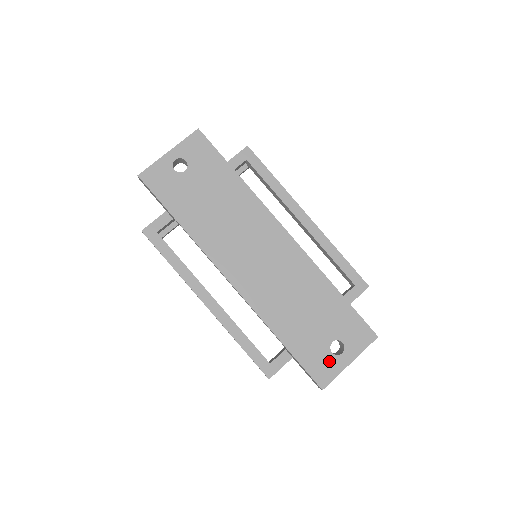
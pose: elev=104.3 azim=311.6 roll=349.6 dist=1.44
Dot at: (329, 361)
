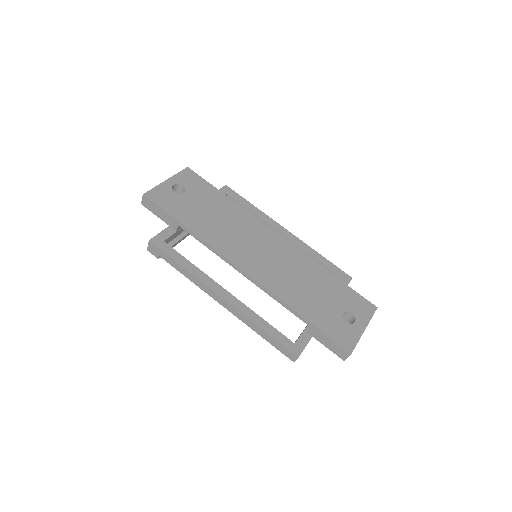
Dot at: (347, 329)
